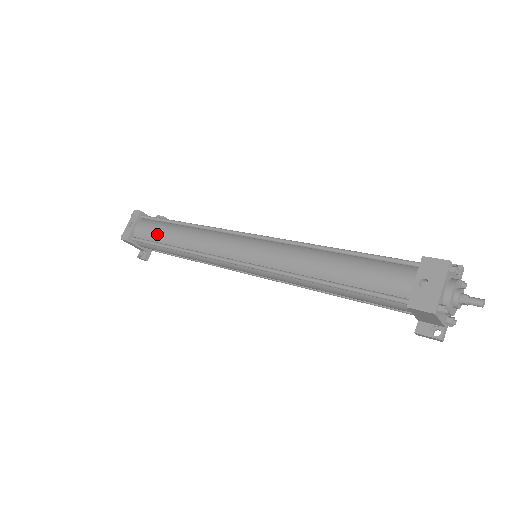
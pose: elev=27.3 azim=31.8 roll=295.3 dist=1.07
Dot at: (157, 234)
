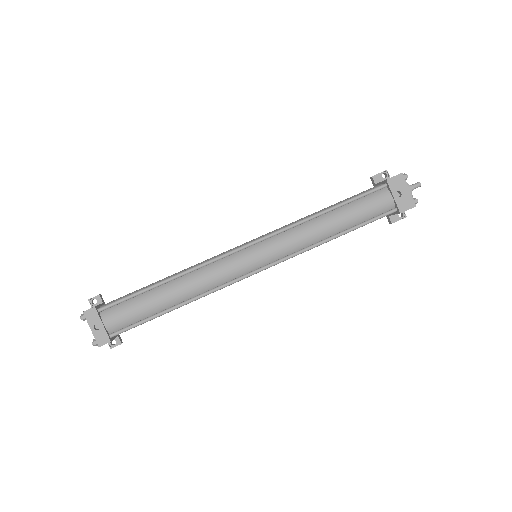
Dot at: (144, 310)
